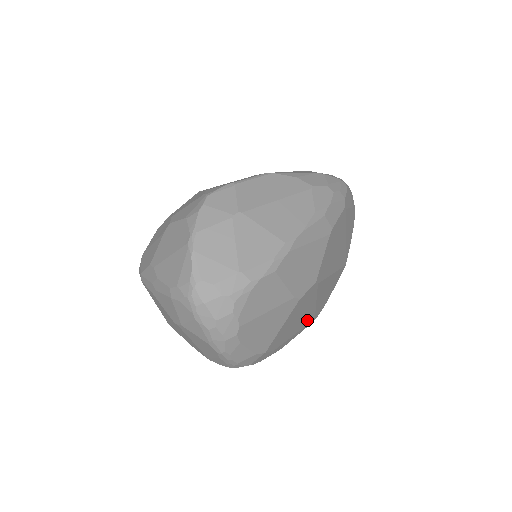
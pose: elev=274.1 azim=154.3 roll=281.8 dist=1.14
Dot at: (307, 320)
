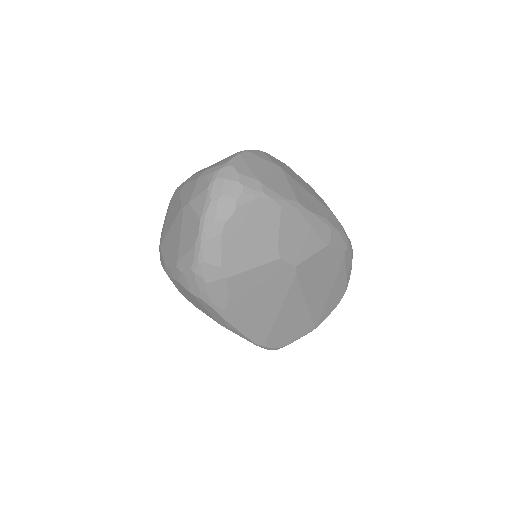
Dot at: (263, 324)
